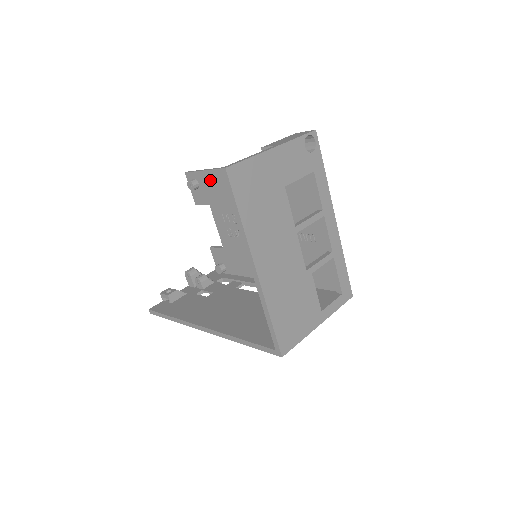
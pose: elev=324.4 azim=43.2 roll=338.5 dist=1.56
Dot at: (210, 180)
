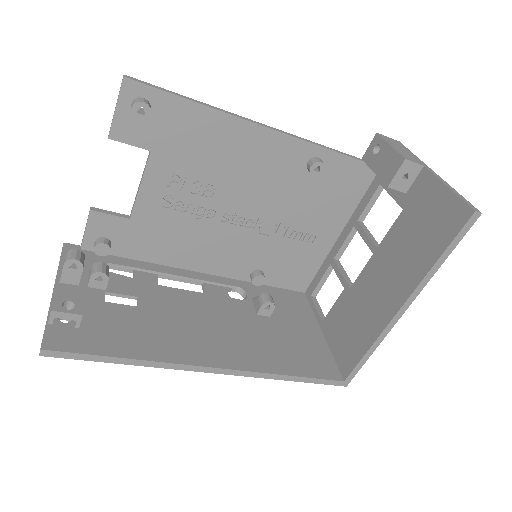
Dot at: (188, 118)
